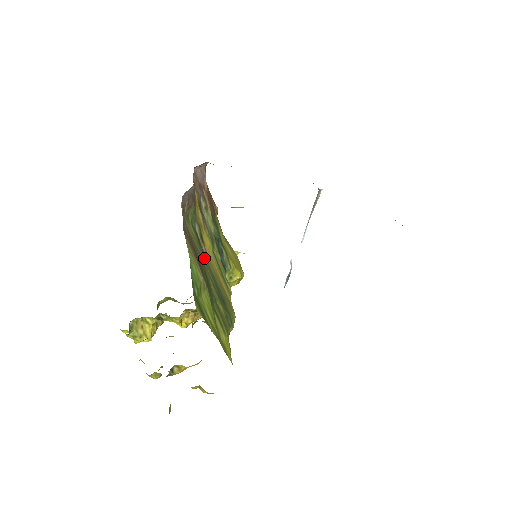
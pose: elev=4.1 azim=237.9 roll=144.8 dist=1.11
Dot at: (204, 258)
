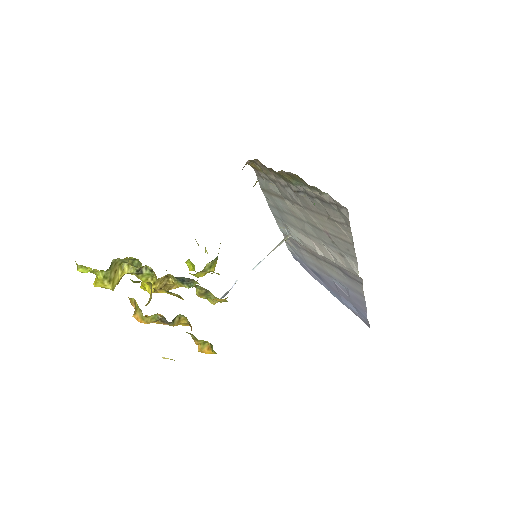
Dot at: occluded
